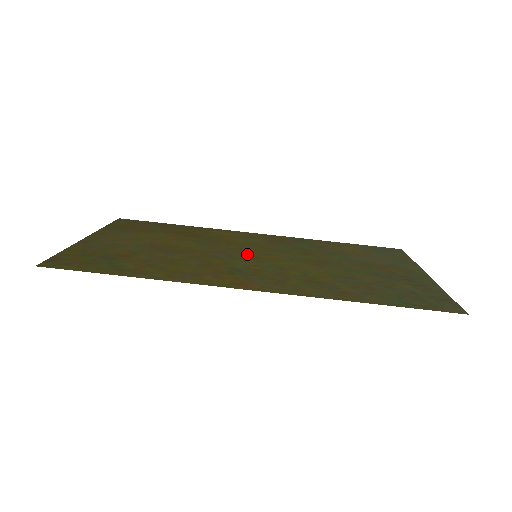
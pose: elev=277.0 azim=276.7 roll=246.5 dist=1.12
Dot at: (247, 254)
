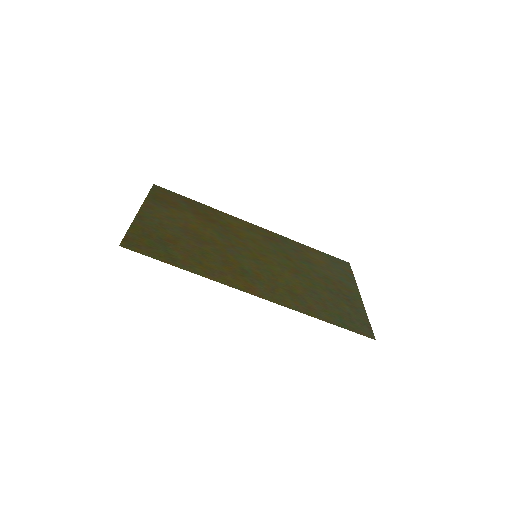
Dot at: (250, 253)
